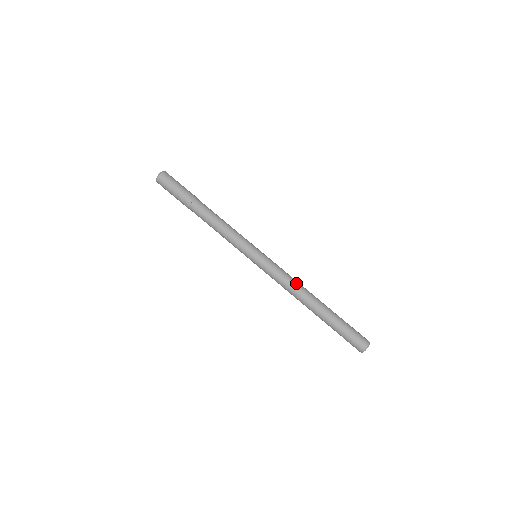
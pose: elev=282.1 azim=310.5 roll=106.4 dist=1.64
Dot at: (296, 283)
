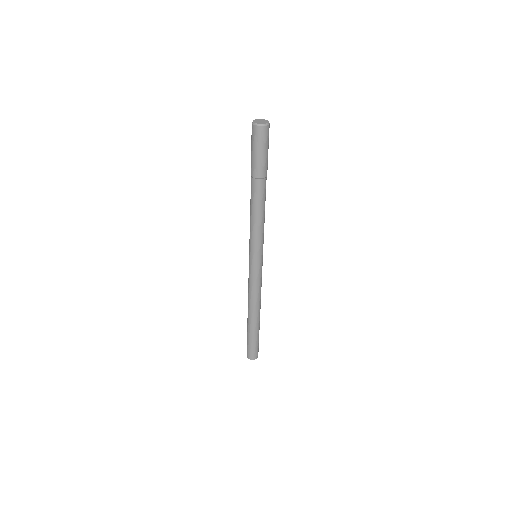
Dot at: occluded
